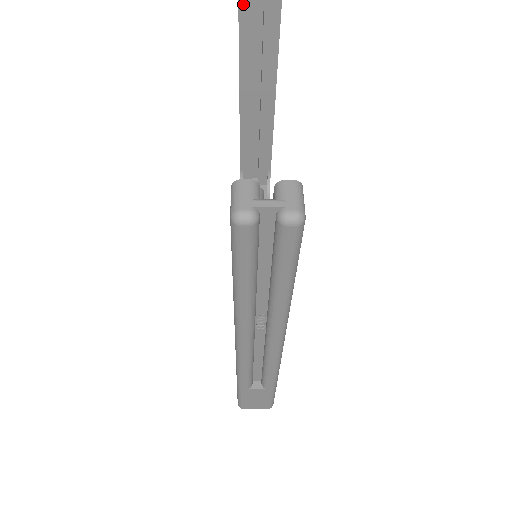
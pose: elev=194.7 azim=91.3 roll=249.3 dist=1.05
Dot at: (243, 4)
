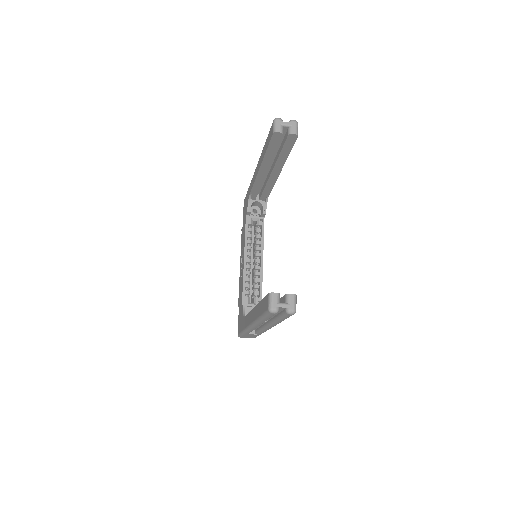
Dot at: (273, 140)
